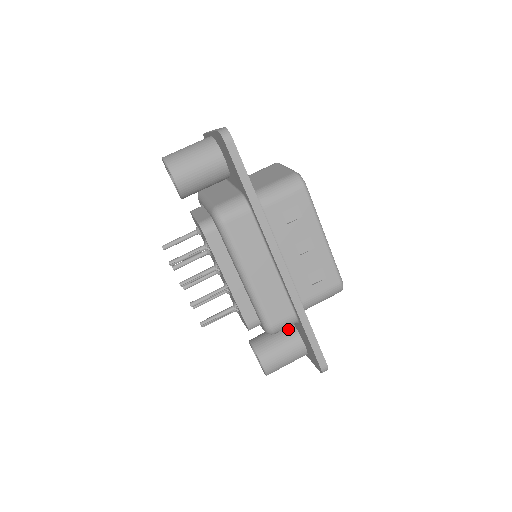
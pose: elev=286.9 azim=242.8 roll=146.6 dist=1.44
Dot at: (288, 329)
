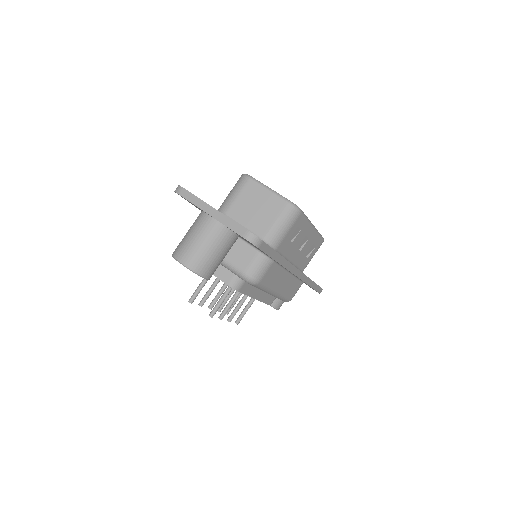
Dot at: occluded
